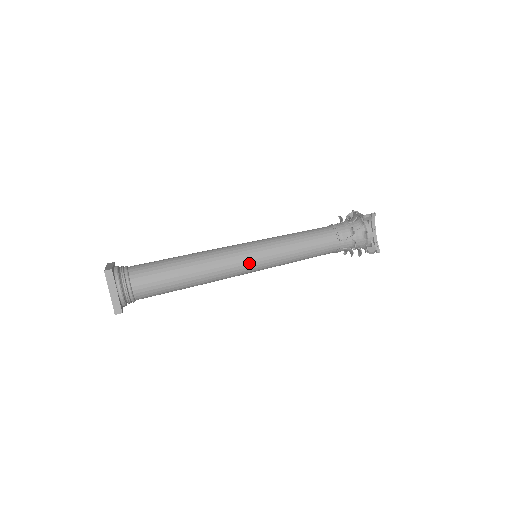
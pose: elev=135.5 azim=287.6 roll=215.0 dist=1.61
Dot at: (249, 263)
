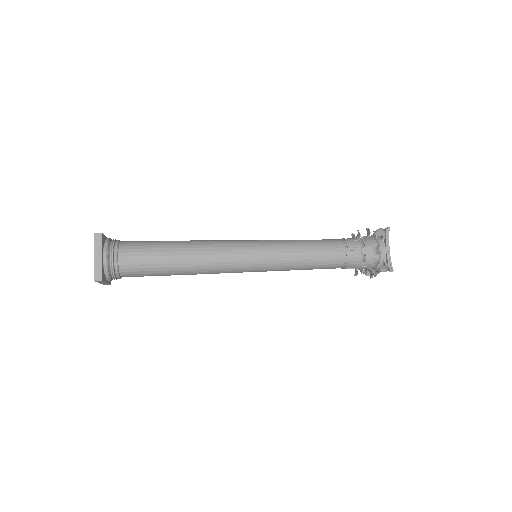
Dot at: (246, 257)
